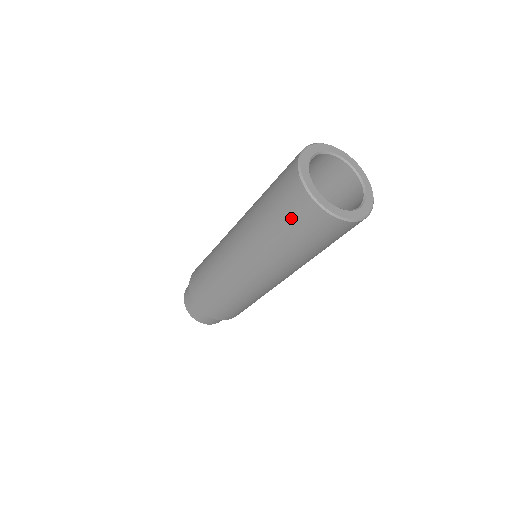
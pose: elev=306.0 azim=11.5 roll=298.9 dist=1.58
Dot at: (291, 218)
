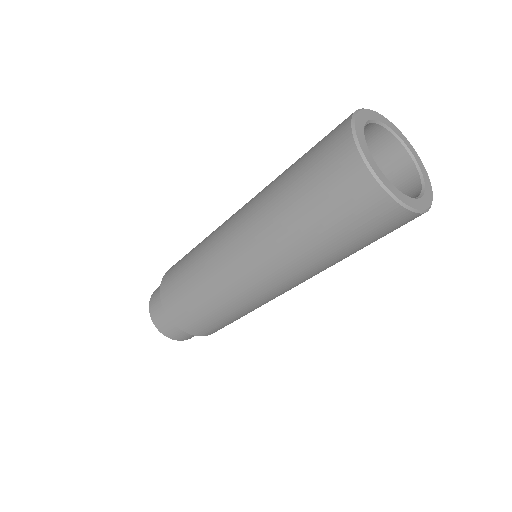
Dot at: (372, 235)
